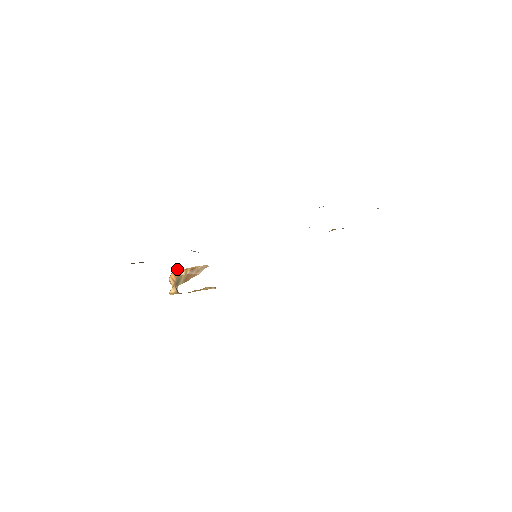
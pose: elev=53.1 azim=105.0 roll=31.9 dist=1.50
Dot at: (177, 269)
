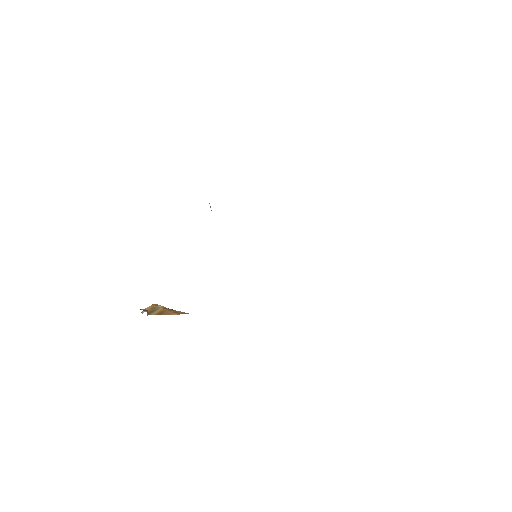
Dot at: (157, 304)
